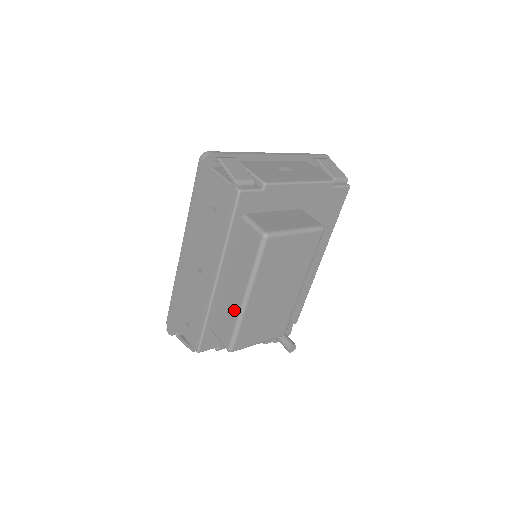
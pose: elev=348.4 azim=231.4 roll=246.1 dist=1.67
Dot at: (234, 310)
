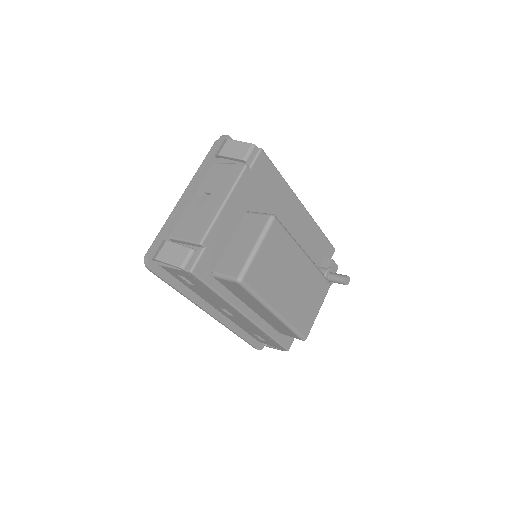
Dot at: (277, 322)
